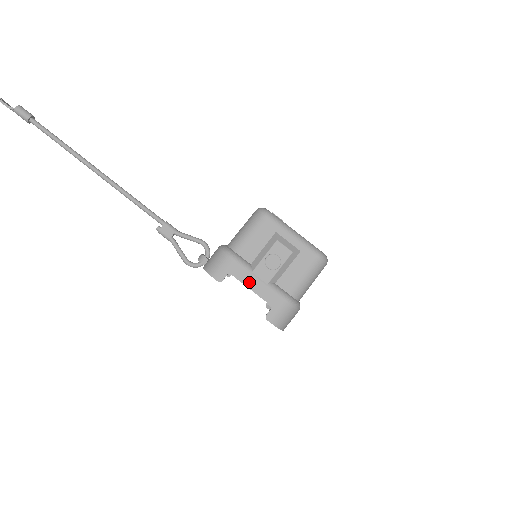
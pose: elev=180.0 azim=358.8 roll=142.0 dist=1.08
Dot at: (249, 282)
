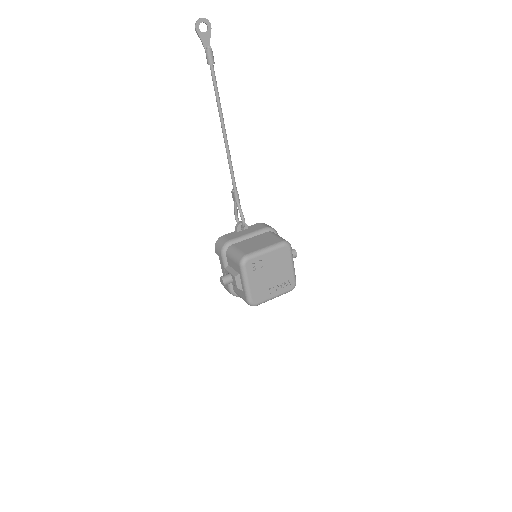
Dot at: (222, 268)
